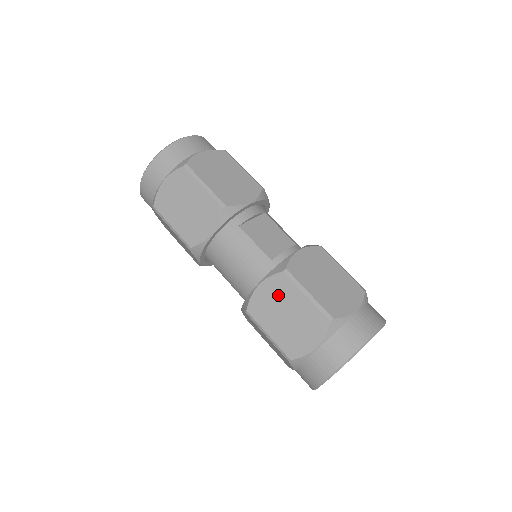
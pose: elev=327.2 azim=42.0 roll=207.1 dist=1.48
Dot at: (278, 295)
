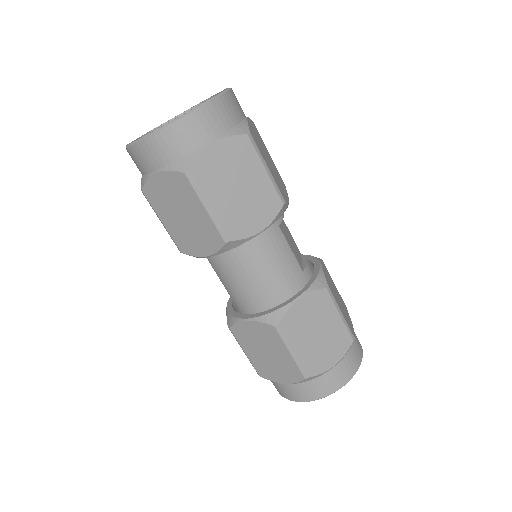
Dot at: (315, 311)
